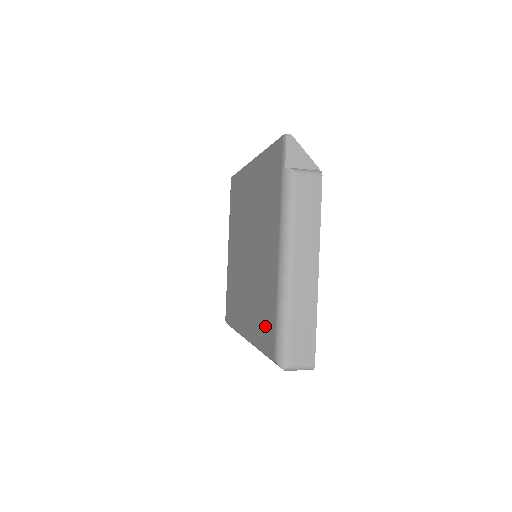
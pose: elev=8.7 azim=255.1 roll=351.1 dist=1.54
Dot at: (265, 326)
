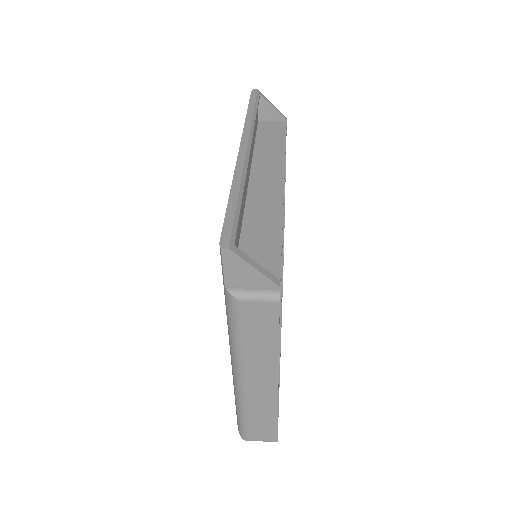
Dot at: occluded
